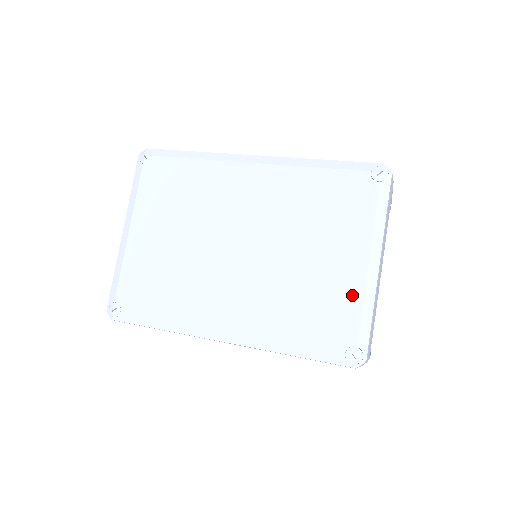
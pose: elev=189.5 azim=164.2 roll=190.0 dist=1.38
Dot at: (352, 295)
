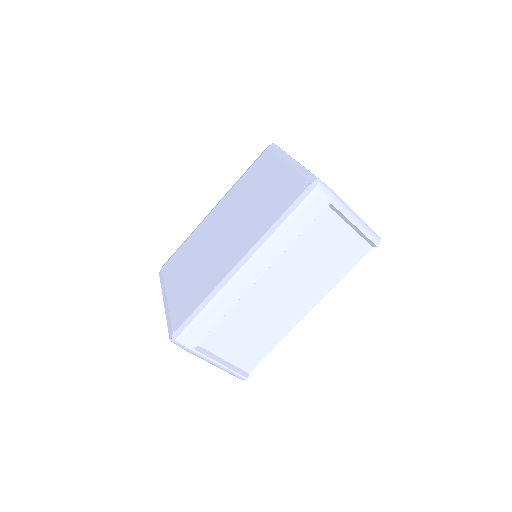
Dot at: (289, 176)
